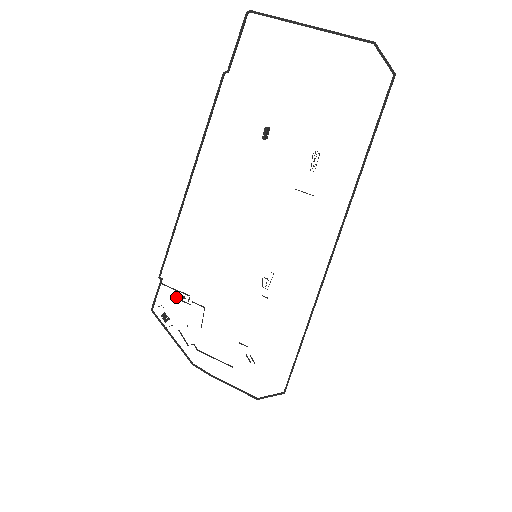
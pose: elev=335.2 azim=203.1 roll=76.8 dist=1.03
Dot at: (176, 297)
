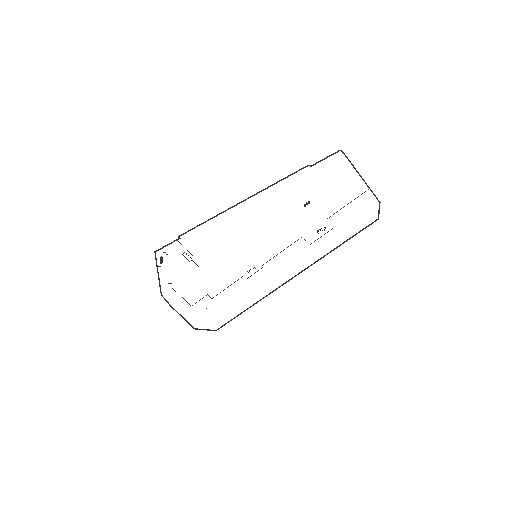
Dot at: occluded
